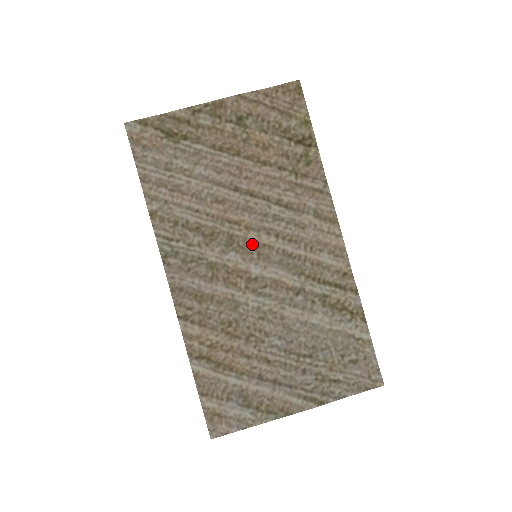
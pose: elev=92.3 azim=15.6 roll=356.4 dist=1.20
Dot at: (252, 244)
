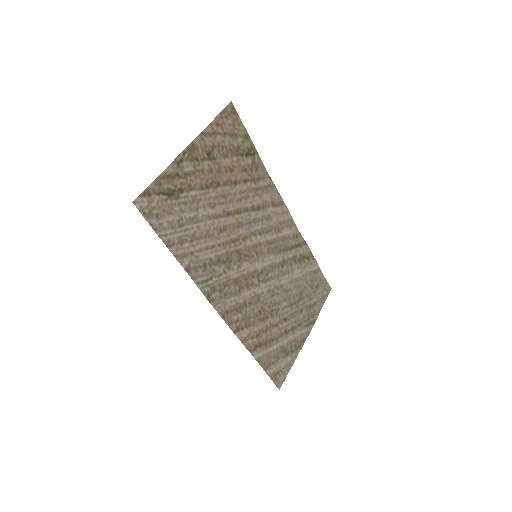
Dot at: (251, 249)
